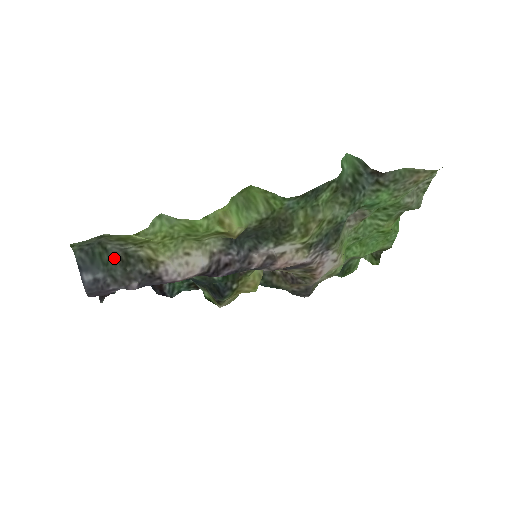
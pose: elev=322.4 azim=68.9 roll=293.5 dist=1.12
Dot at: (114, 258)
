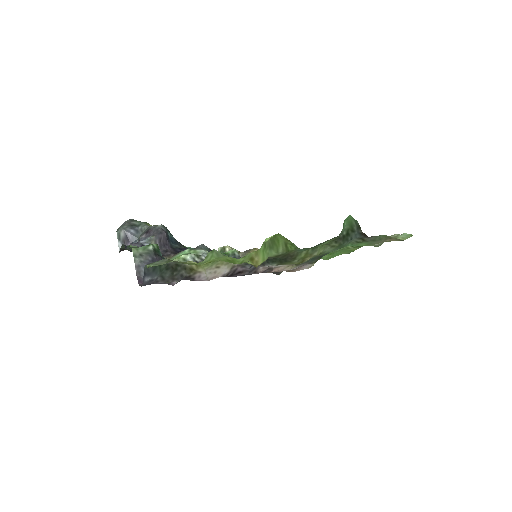
Dot at: (168, 266)
